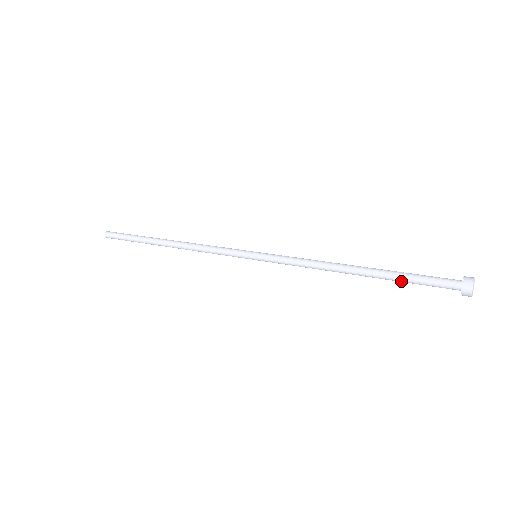
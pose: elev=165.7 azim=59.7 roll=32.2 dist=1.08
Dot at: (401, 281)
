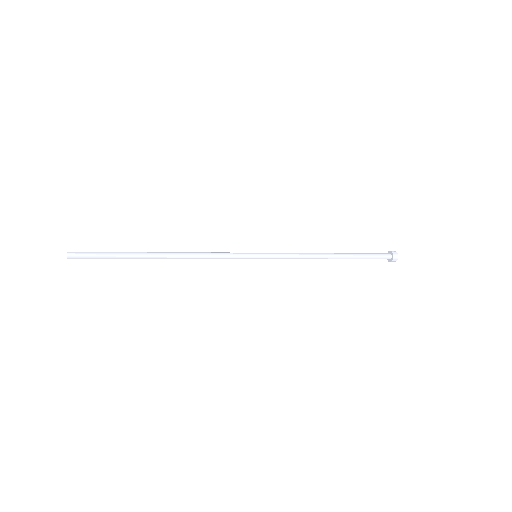
Dot at: occluded
